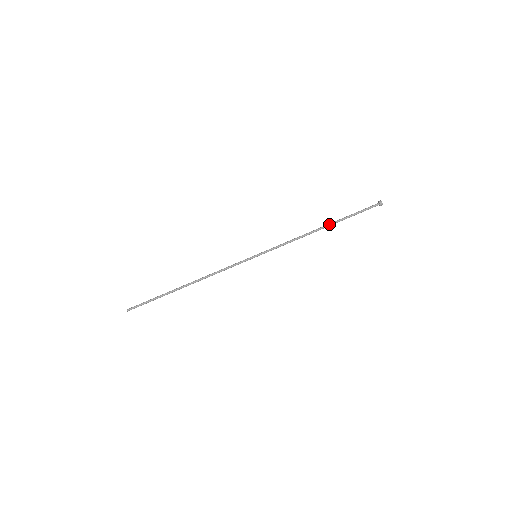
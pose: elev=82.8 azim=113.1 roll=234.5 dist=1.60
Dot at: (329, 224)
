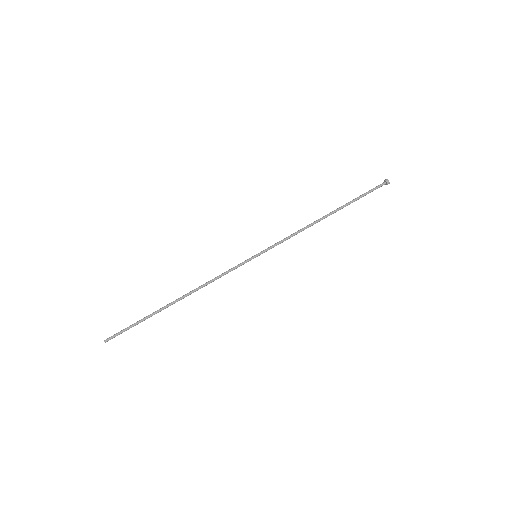
Dot at: (335, 211)
